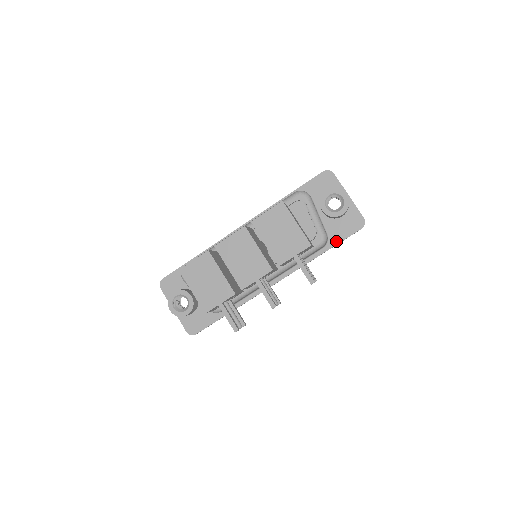
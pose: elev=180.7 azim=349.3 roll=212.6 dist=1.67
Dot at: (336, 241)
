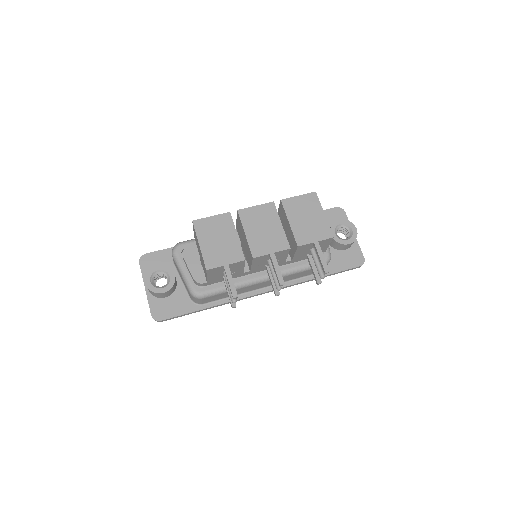
Dot at: (334, 270)
